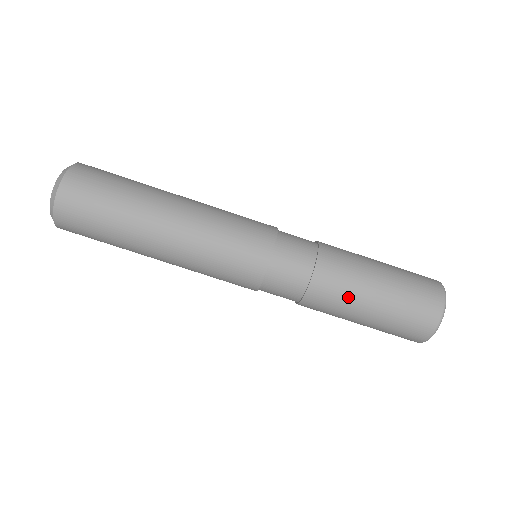
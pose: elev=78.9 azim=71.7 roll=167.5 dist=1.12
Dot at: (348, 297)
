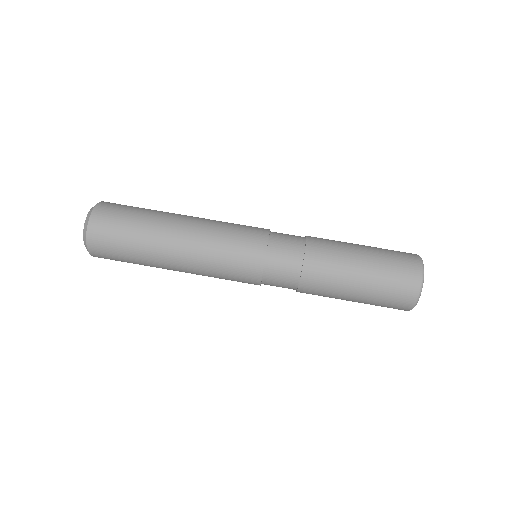
Dot at: (333, 291)
